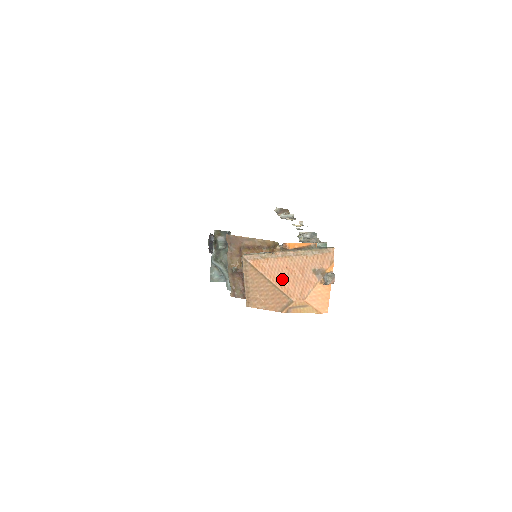
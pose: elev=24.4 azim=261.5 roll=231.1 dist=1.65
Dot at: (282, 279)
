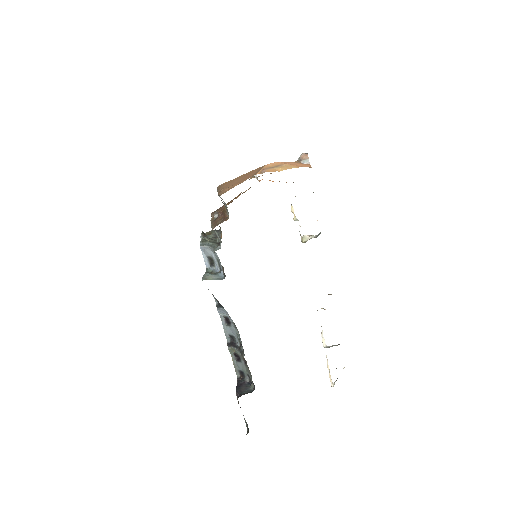
Dot at: occluded
